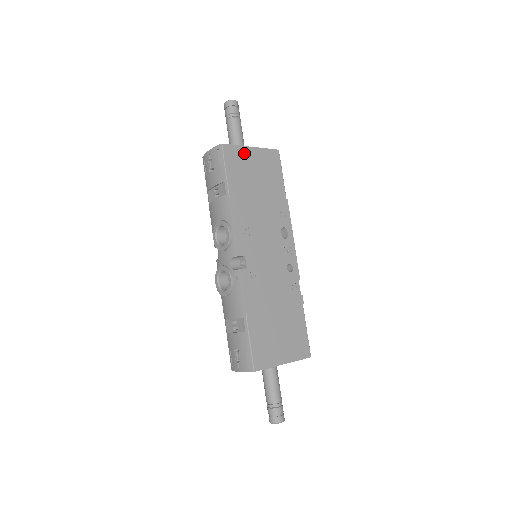
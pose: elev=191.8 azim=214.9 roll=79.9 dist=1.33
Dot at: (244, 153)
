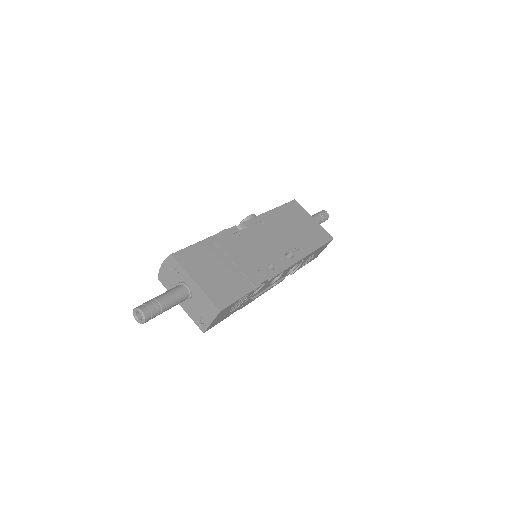
Dot at: (305, 214)
